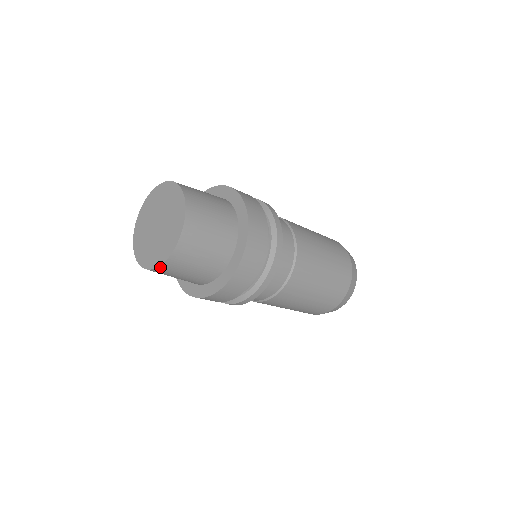
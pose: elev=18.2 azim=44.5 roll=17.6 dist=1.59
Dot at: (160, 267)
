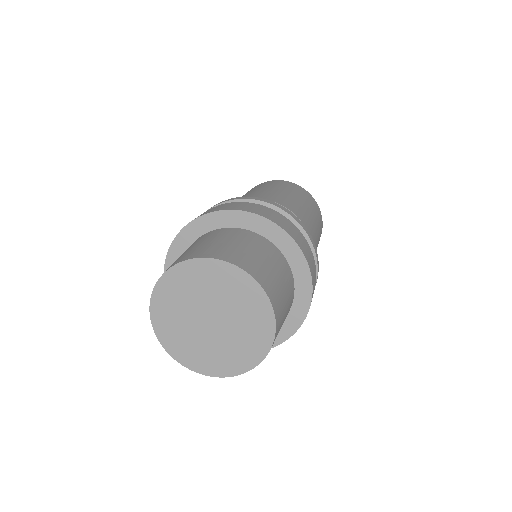
Dot at: (174, 356)
